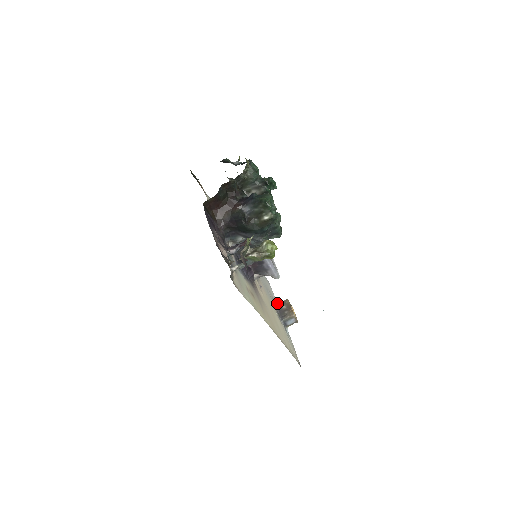
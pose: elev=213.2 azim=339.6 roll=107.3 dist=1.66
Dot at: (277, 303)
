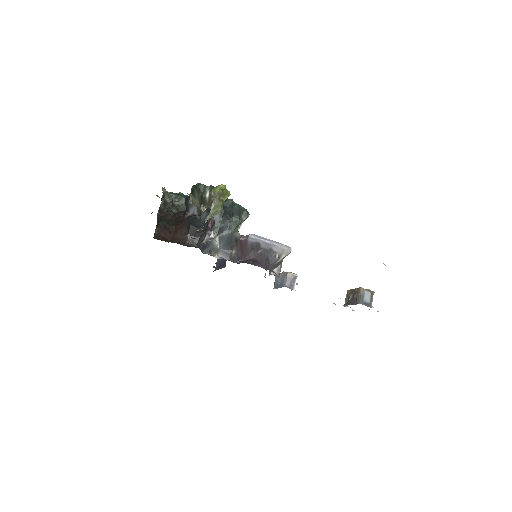
Dot at: (344, 304)
